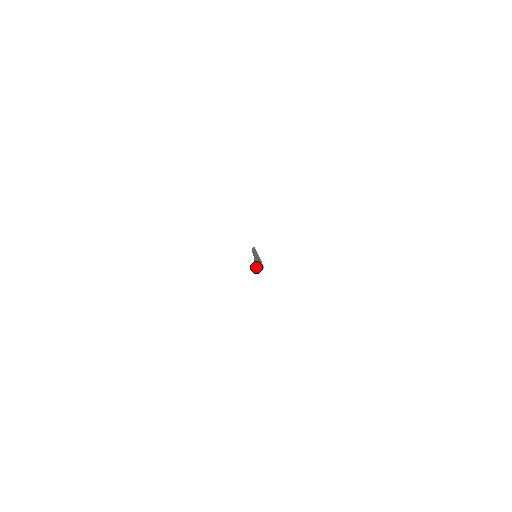
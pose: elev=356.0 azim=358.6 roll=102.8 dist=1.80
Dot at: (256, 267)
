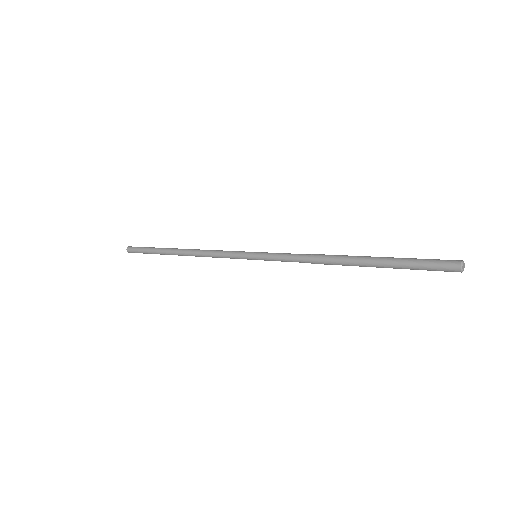
Dot at: (461, 270)
